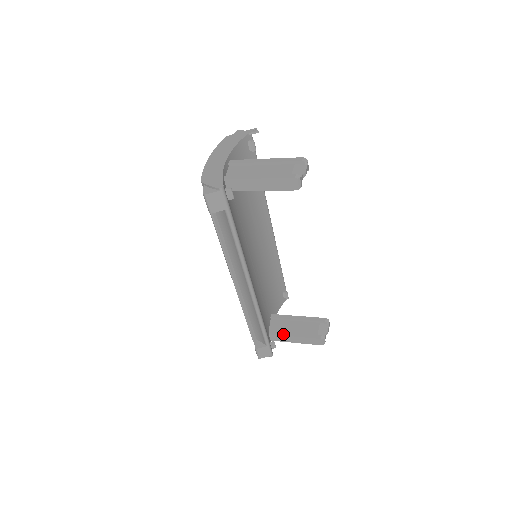
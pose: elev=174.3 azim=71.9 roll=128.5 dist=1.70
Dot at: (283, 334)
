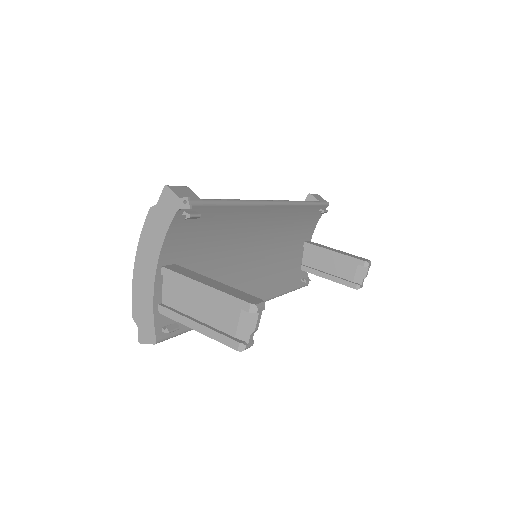
Dot at: (315, 273)
